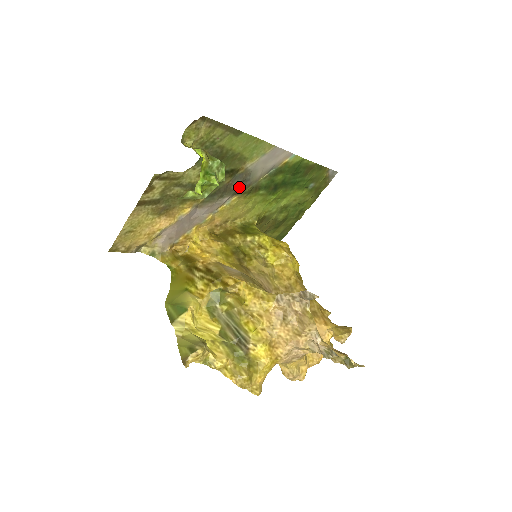
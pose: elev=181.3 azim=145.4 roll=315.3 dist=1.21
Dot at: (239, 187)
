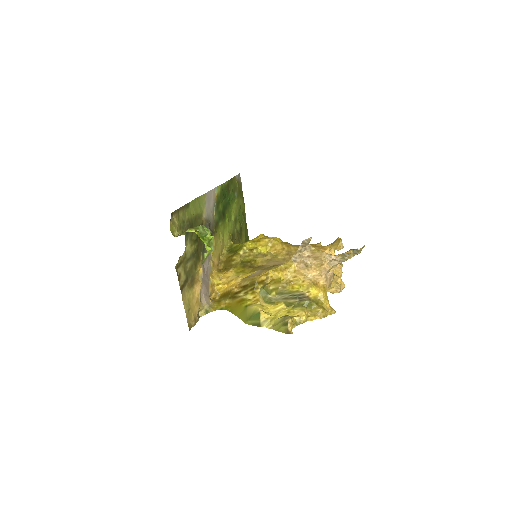
Dot at: (211, 232)
